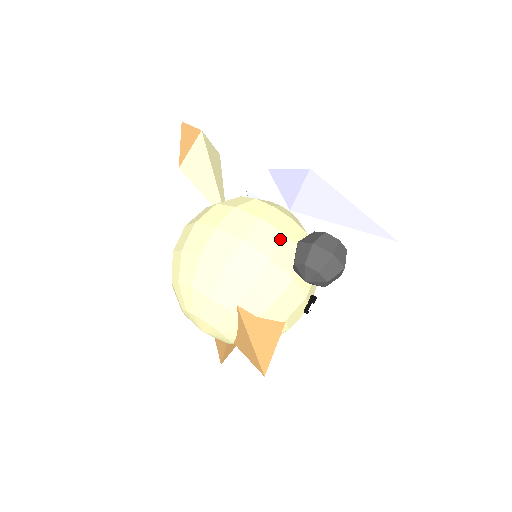
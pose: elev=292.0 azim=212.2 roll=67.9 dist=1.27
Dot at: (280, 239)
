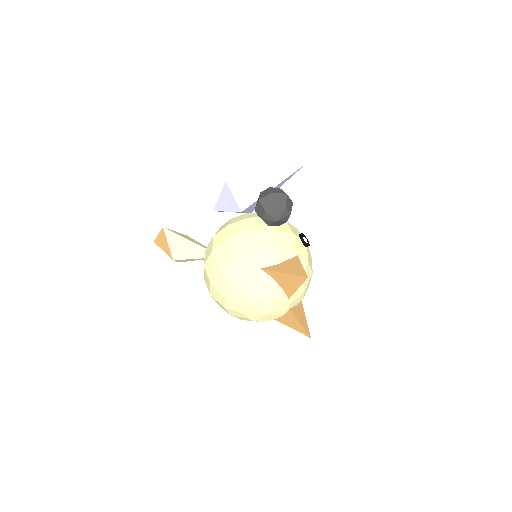
Dot at: (247, 221)
